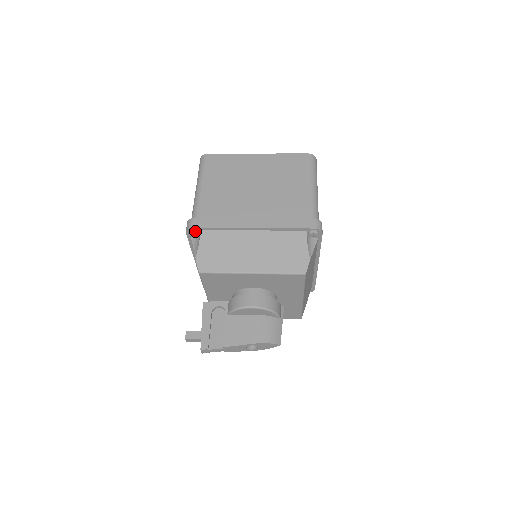
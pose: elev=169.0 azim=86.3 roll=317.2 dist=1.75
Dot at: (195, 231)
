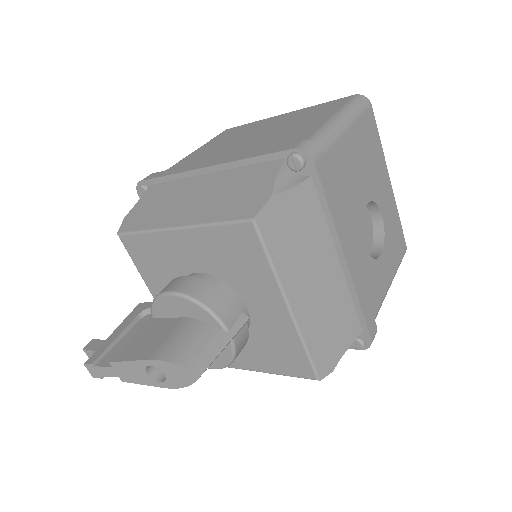
Dot at: (142, 186)
